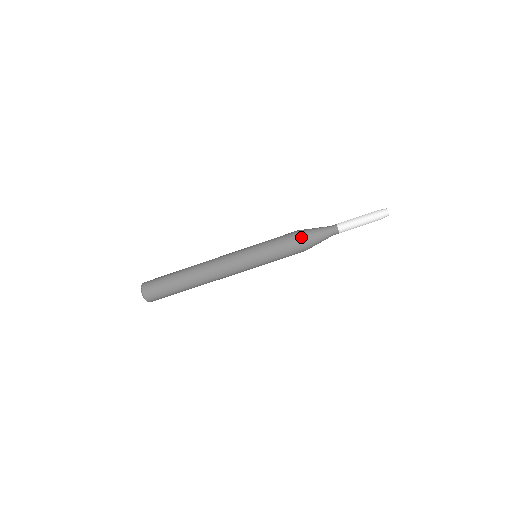
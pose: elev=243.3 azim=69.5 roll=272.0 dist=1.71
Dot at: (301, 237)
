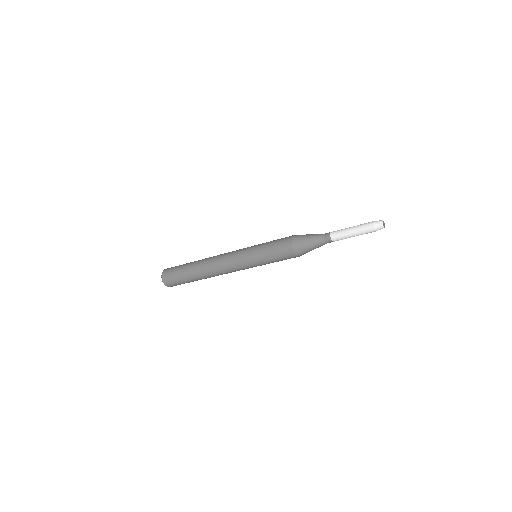
Dot at: (293, 241)
